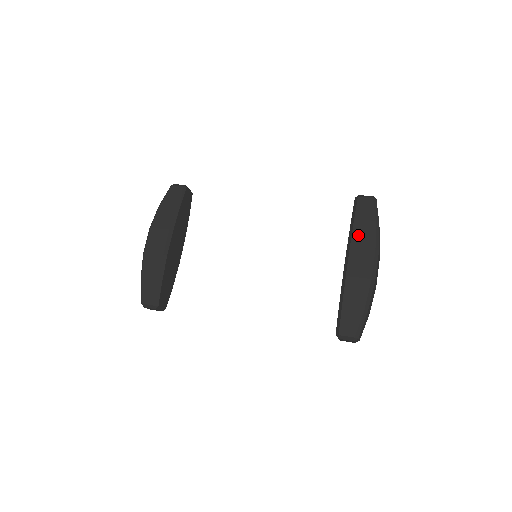
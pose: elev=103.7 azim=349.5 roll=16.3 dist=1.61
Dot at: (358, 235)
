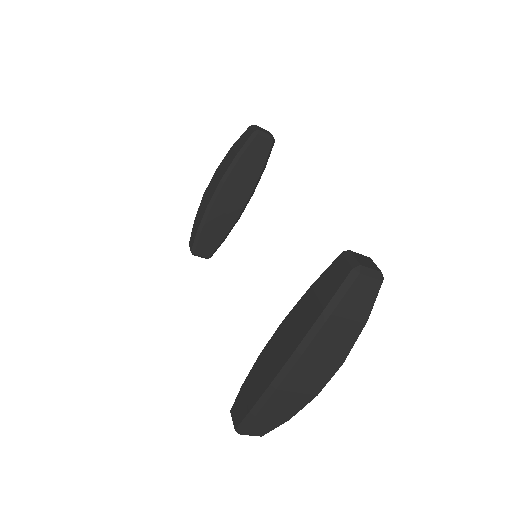
Dot at: (297, 313)
